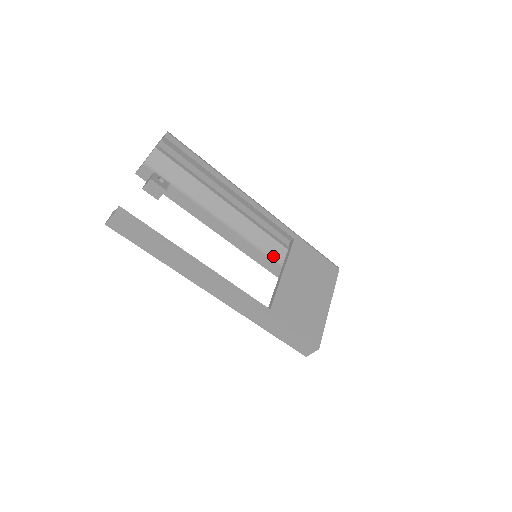
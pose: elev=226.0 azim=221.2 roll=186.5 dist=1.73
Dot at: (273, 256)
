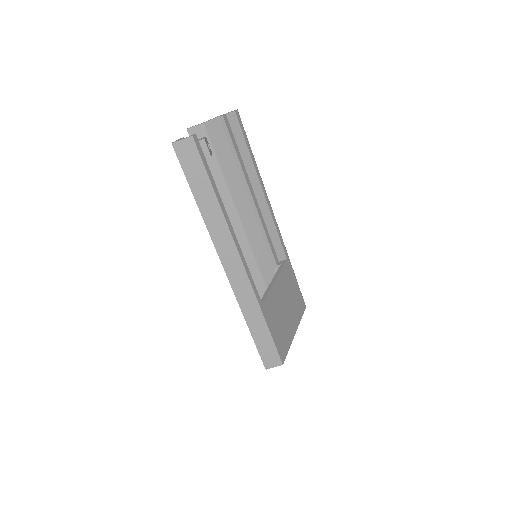
Dot at: (260, 268)
